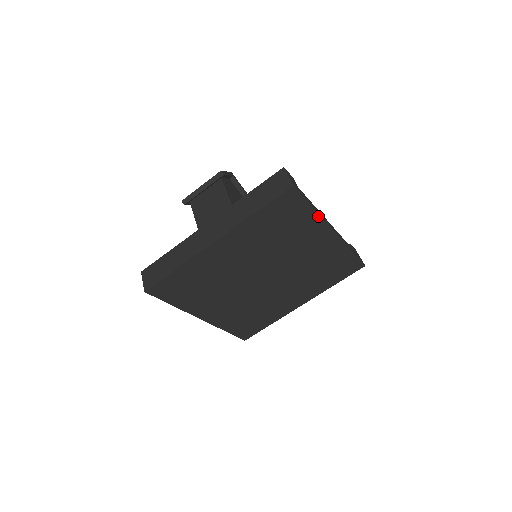
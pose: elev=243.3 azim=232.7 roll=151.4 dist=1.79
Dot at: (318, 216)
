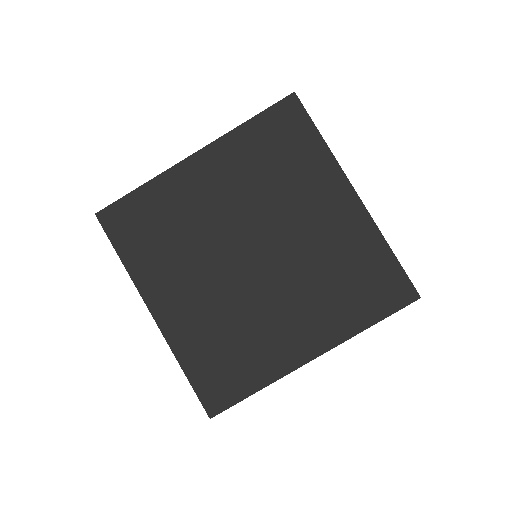
Dot at: (329, 154)
